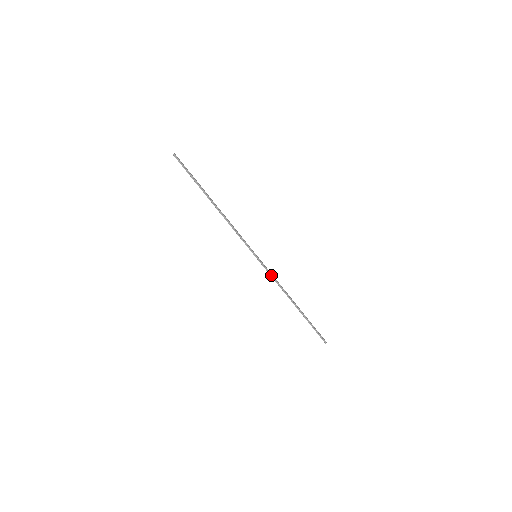
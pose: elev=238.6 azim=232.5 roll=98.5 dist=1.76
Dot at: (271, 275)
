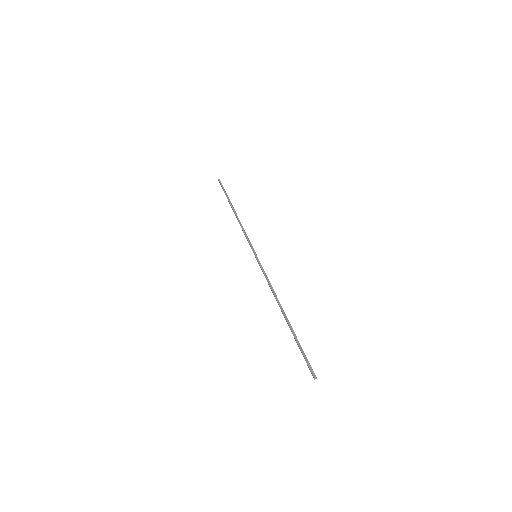
Dot at: (266, 276)
